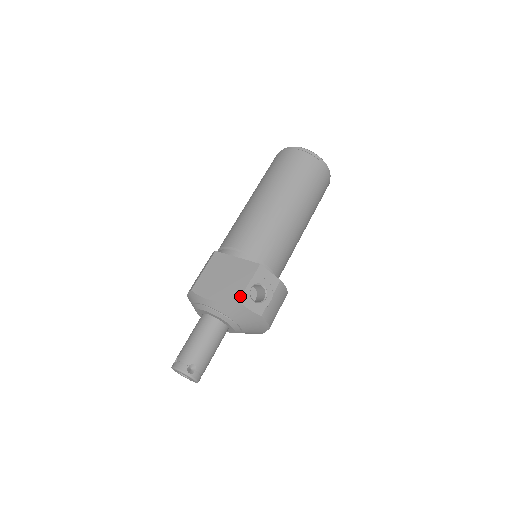
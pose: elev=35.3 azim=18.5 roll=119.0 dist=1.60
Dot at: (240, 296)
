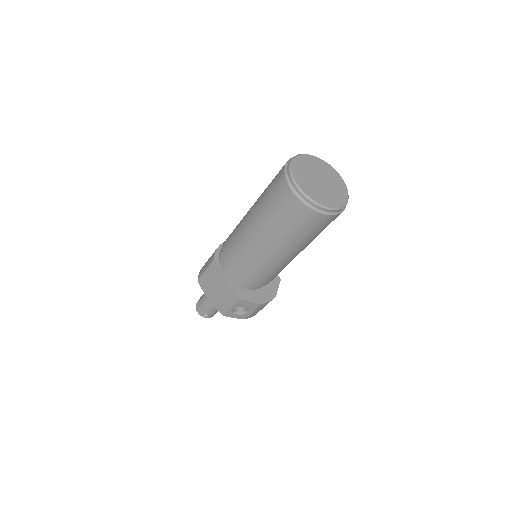
Dot at: (224, 313)
